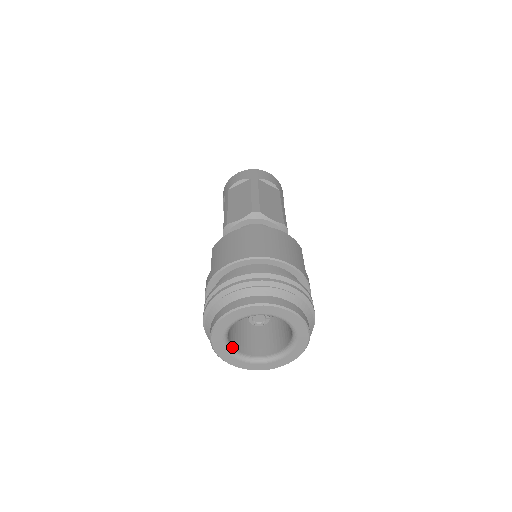
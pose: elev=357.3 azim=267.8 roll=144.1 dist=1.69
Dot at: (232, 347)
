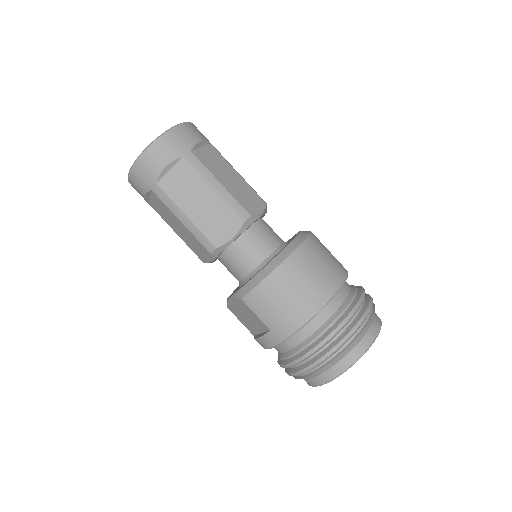
Dot at: occluded
